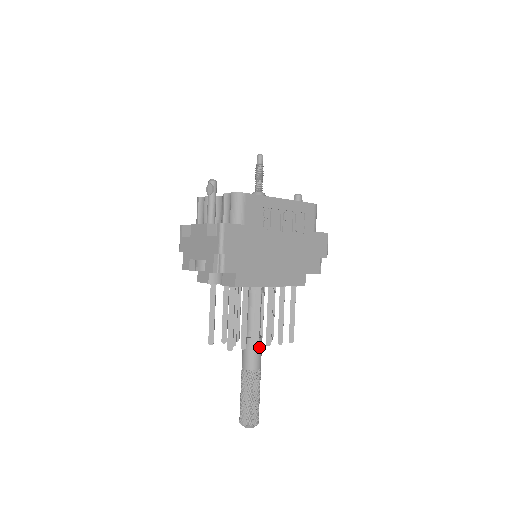
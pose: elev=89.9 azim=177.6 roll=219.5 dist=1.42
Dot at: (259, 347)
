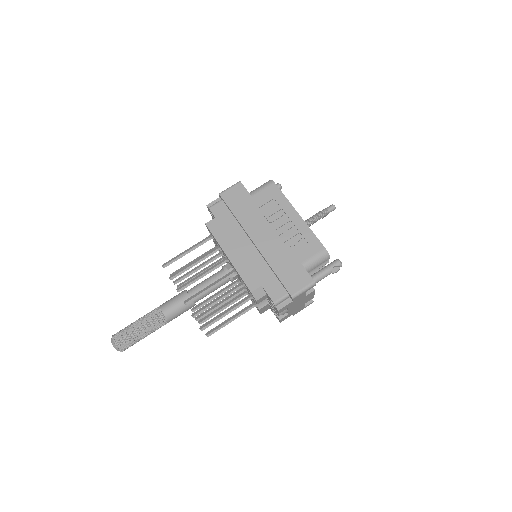
Dot at: (182, 301)
